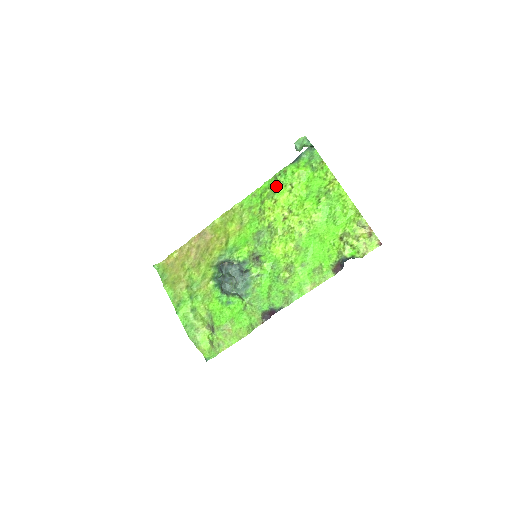
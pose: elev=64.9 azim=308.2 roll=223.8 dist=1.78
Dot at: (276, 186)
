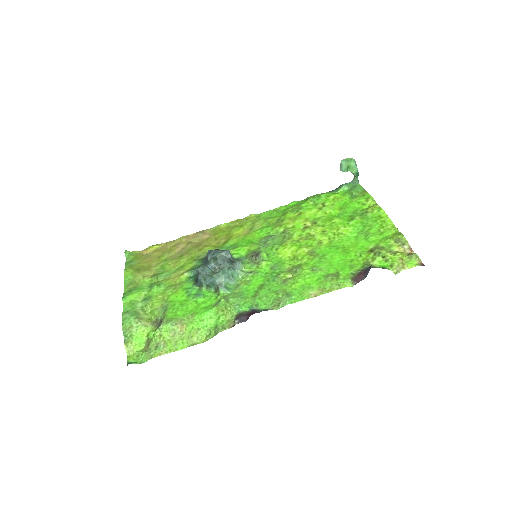
Dot at: (305, 203)
